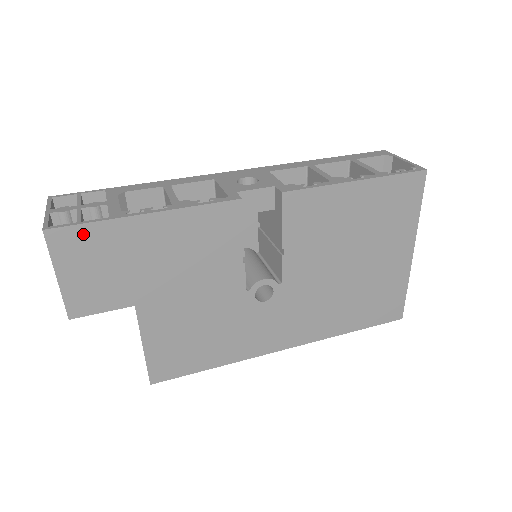
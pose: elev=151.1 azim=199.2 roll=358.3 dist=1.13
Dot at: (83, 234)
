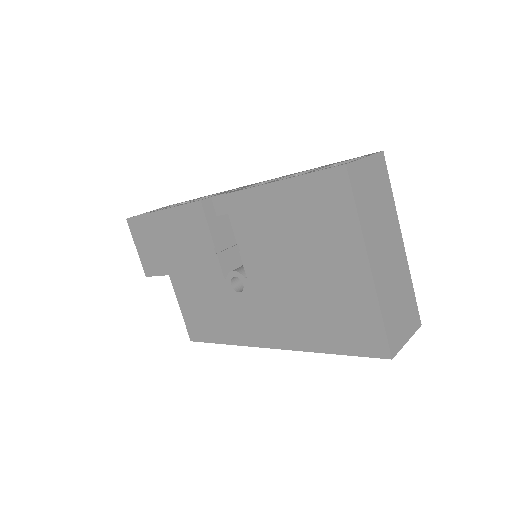
Dot at: (139, 222)
